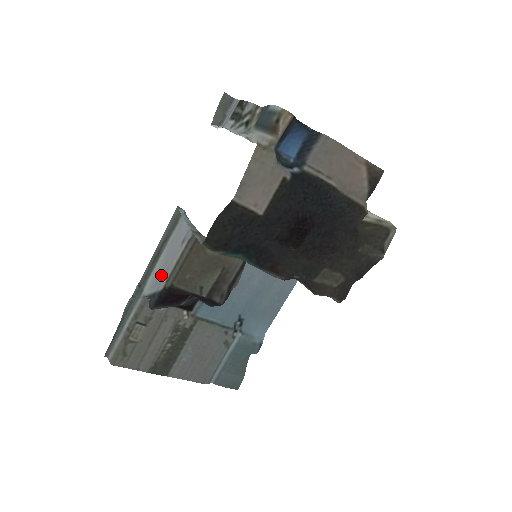
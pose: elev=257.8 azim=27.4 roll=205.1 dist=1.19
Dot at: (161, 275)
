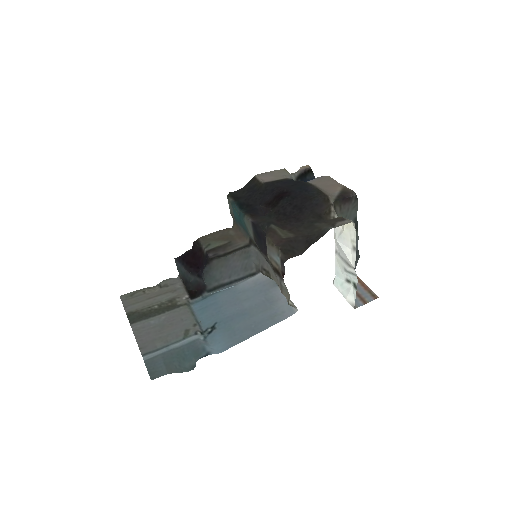
Dot at: occluded
